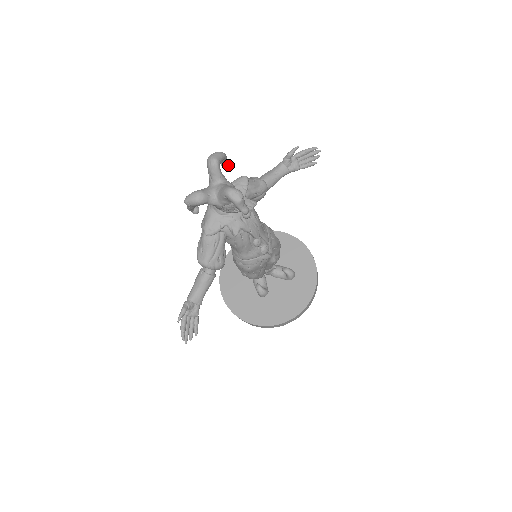
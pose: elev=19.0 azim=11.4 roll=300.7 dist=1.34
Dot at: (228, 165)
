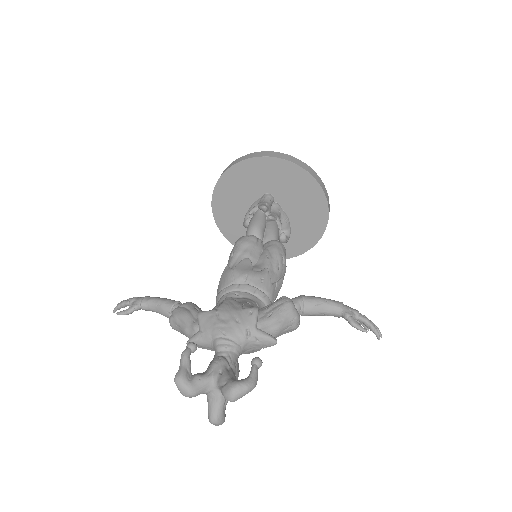
Dot at: (257, 367)
